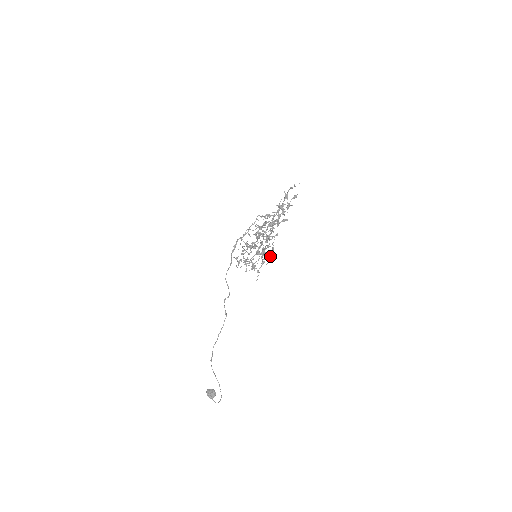
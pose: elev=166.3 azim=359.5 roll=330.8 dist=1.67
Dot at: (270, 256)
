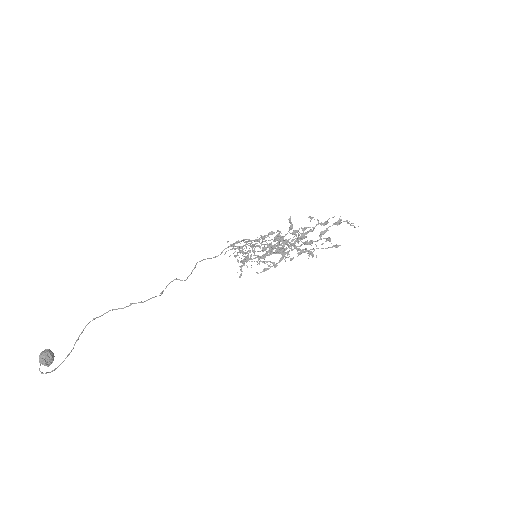
Dot at: (270, 267)
